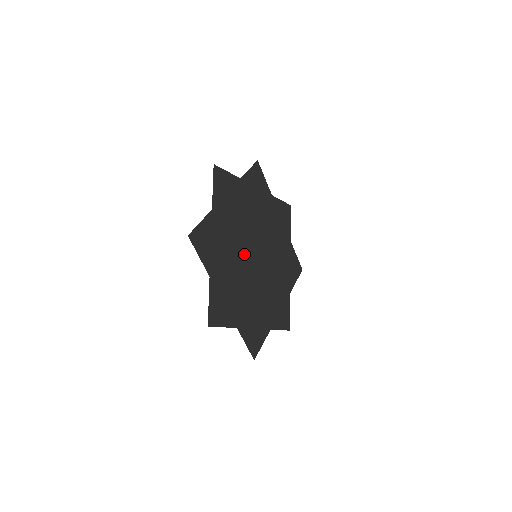
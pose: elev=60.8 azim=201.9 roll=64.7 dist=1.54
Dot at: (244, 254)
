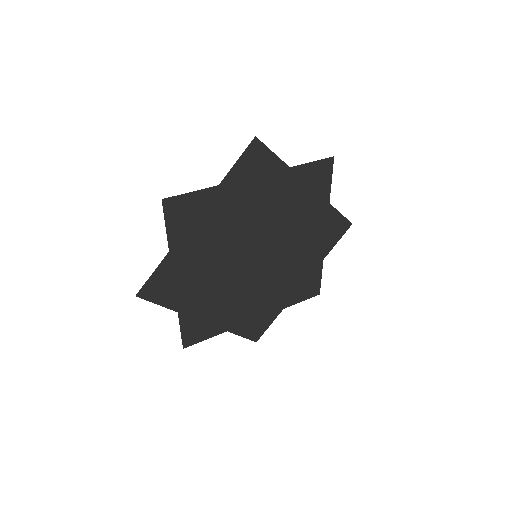
Dot at: (239, 248)
